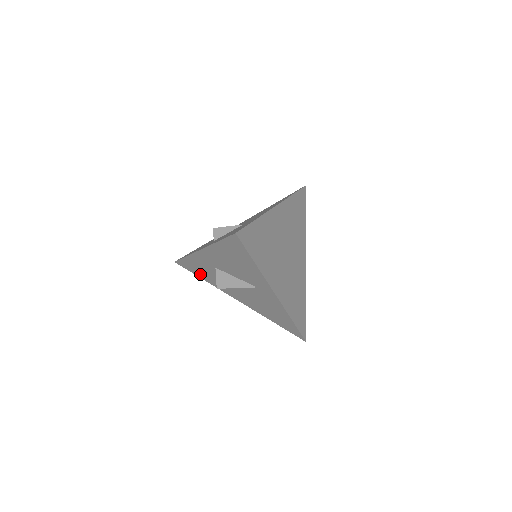
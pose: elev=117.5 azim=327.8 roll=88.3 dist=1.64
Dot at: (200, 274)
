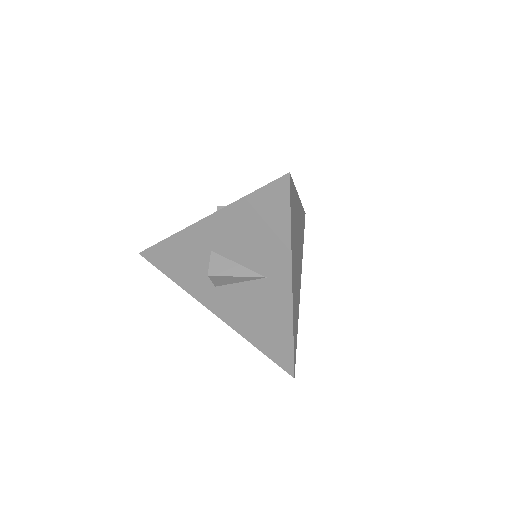
Dot at: (173, 270)
